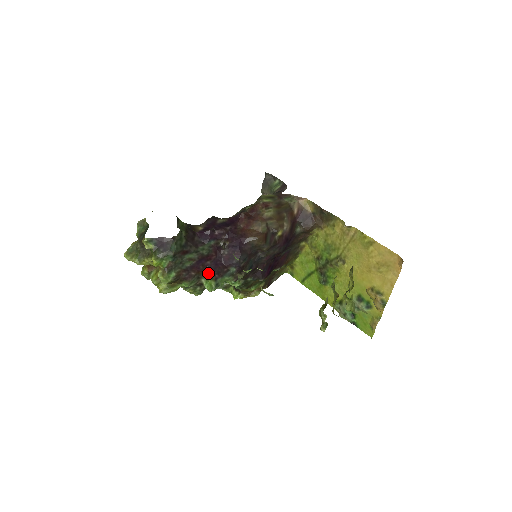
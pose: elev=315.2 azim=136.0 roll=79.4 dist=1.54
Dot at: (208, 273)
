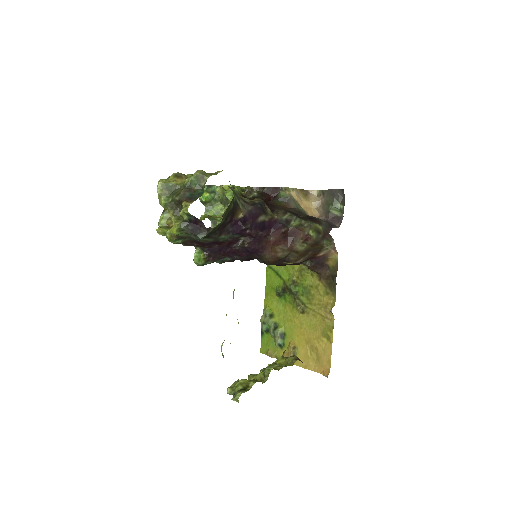
Dot at: (207, 251)
